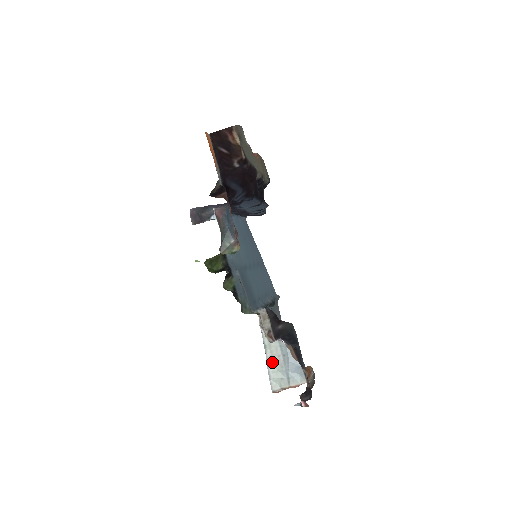
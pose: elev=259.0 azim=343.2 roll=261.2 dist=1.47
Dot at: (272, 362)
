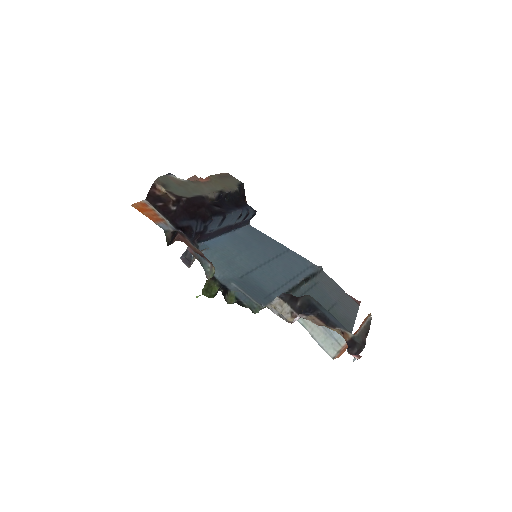
Dot at: (316, 335)
